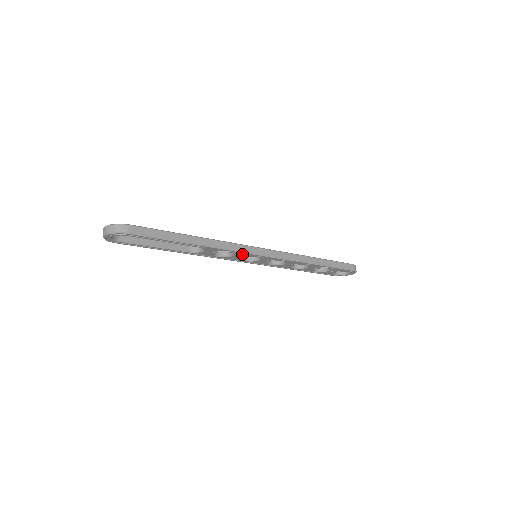
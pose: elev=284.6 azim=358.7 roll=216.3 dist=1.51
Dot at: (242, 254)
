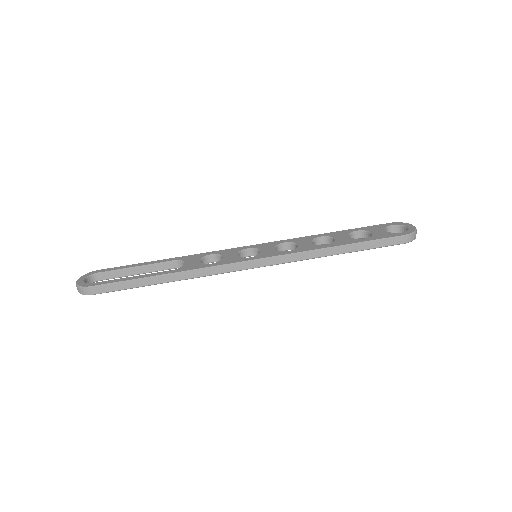
Dot at: occluded
